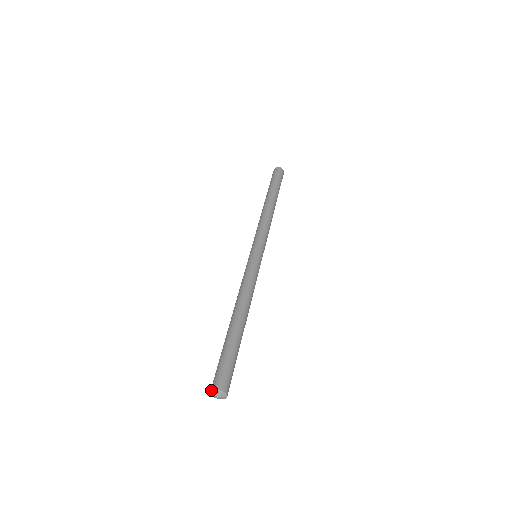
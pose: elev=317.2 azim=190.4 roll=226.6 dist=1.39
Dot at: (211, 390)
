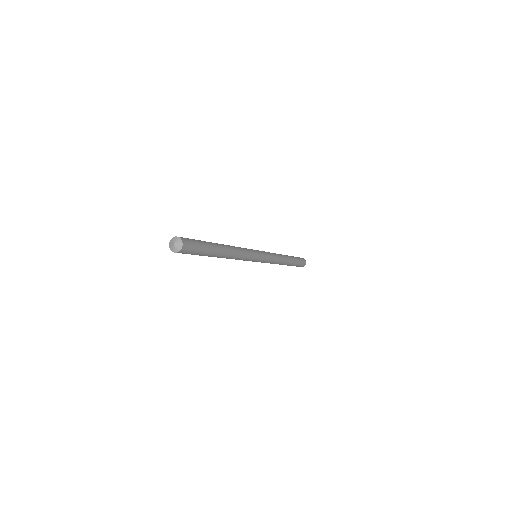
Dot at: (169, 246)
